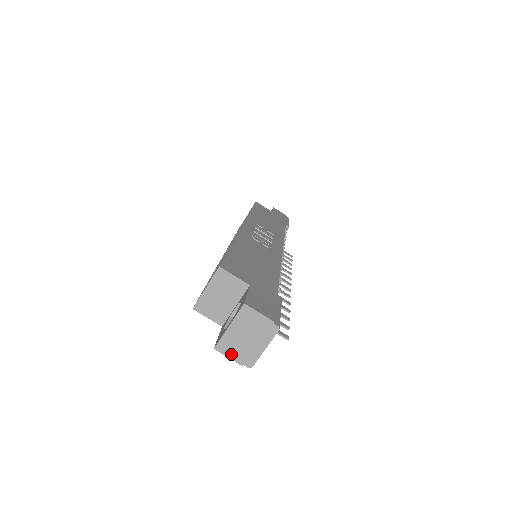
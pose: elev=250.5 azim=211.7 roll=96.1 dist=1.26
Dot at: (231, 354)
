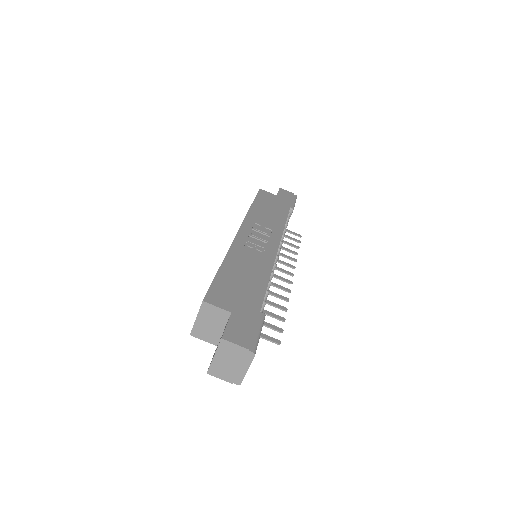
Dot at: (221, 376)
